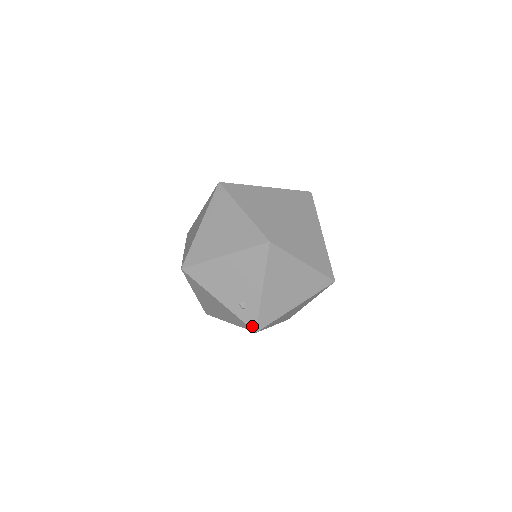
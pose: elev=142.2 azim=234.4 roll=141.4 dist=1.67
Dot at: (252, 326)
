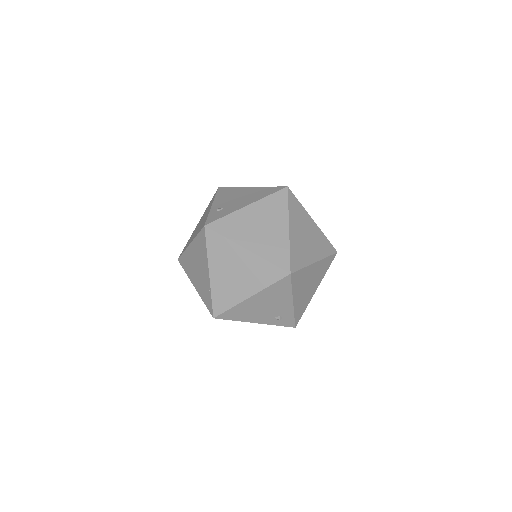
Dot at: (291, 326)
